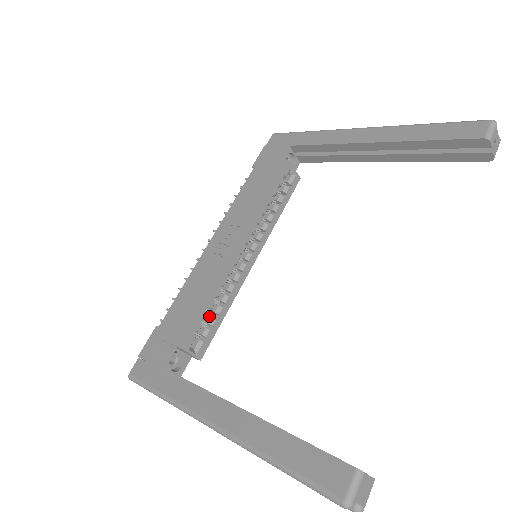
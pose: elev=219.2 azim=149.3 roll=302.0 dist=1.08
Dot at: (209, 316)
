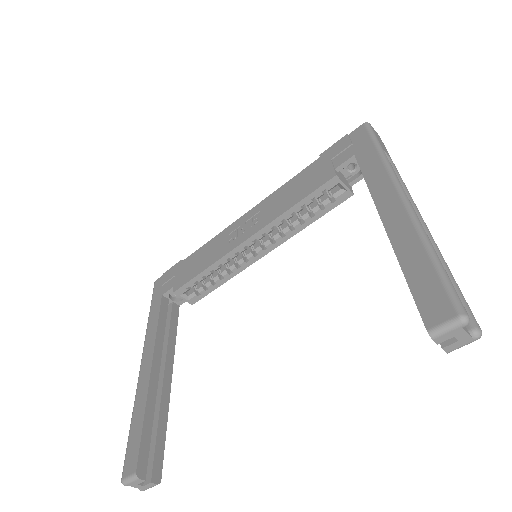
Dot at: (209, 278)
